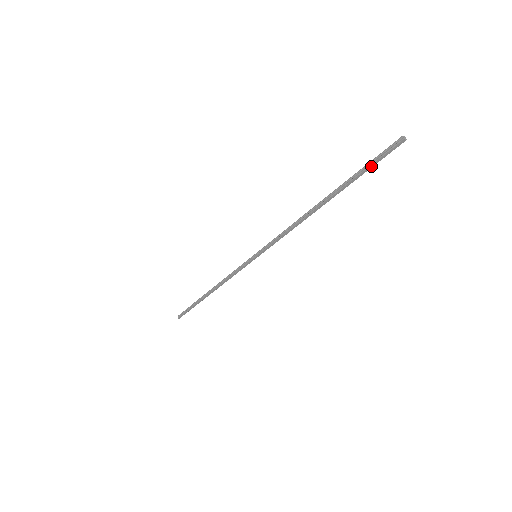
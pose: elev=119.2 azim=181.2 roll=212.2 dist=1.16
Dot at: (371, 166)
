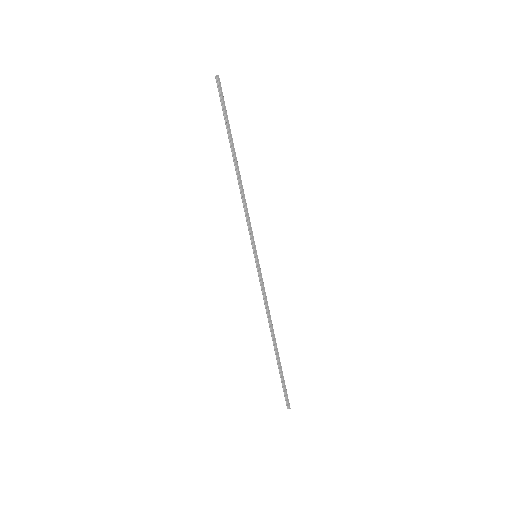
Dot at: (225, 108)
